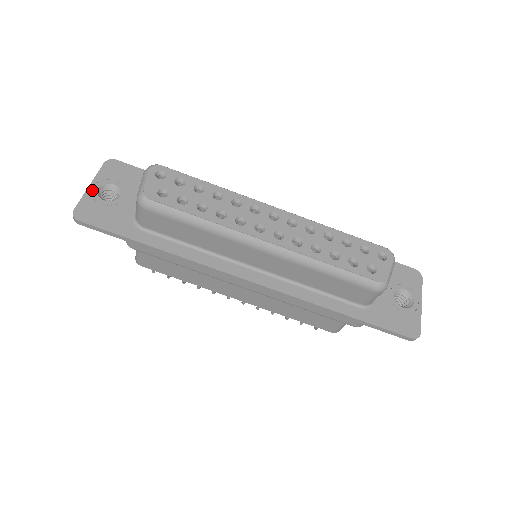
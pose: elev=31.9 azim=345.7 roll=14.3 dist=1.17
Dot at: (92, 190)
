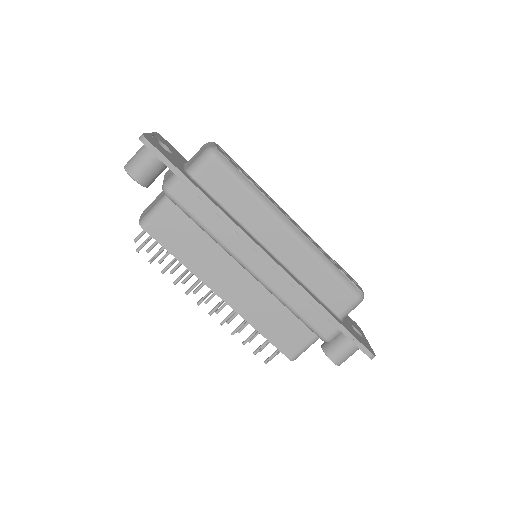
Dot at: (153, 136)
